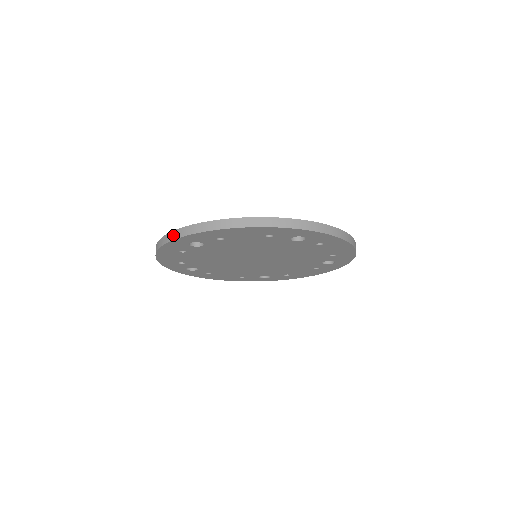
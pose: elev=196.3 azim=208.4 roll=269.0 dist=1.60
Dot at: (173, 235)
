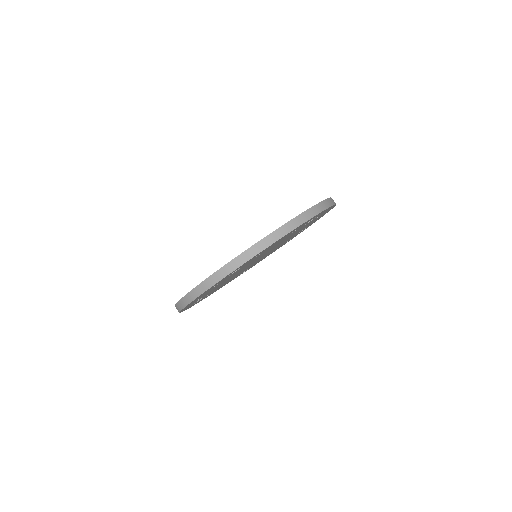
Dot at: occluded
